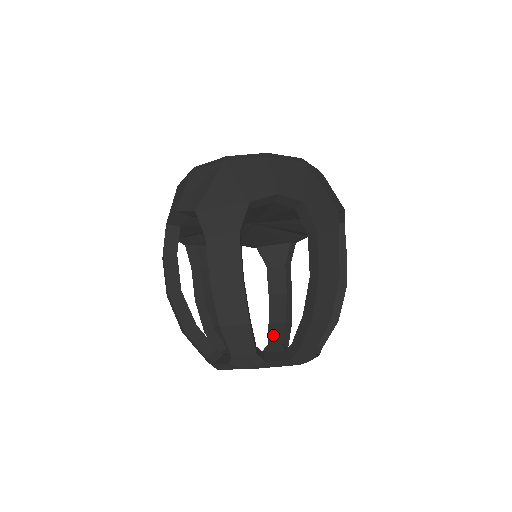
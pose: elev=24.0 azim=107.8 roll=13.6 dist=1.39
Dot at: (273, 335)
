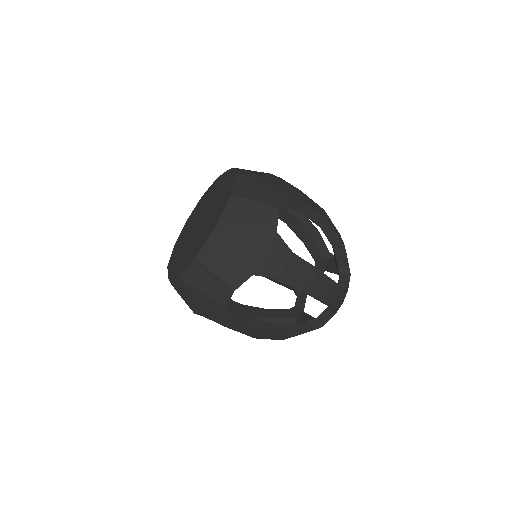
Dot at: (313, 252)
